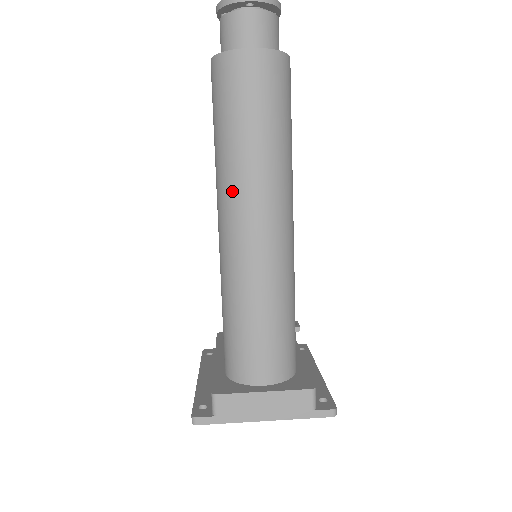
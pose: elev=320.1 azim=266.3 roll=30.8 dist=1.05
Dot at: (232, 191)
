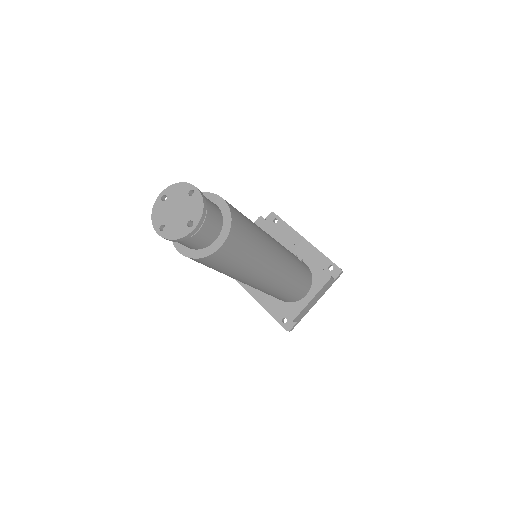
Dot at: (250, 280)
